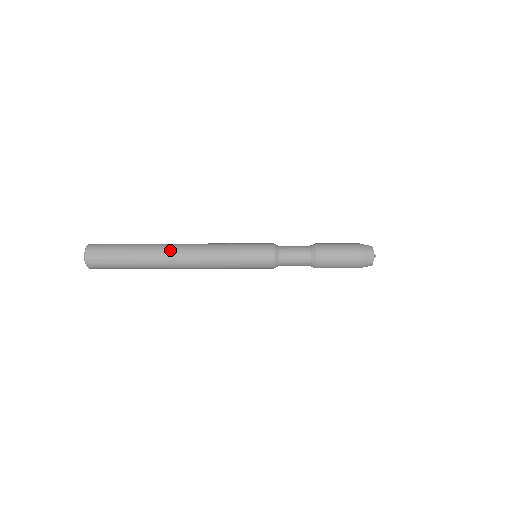
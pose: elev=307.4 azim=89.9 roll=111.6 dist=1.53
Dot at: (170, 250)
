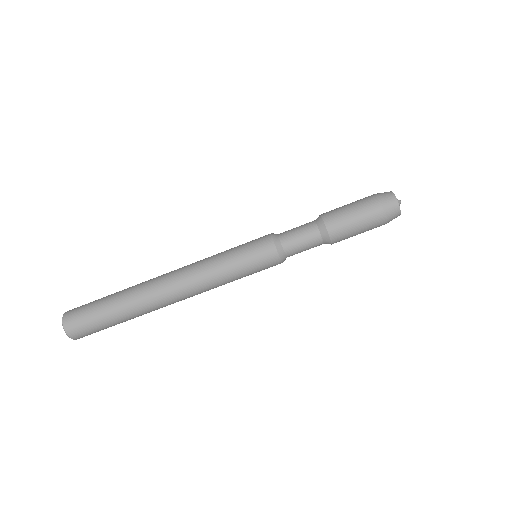
Dot at: occluded
